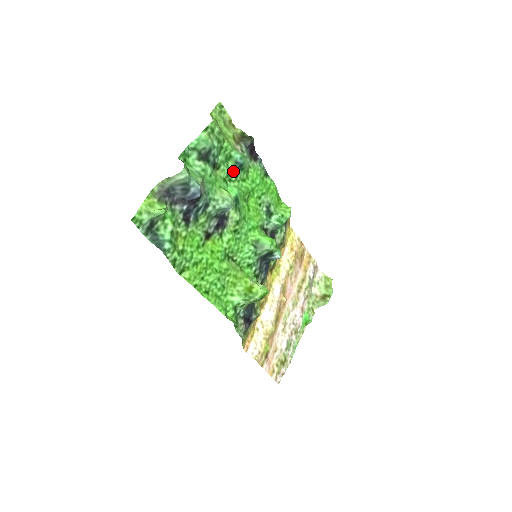
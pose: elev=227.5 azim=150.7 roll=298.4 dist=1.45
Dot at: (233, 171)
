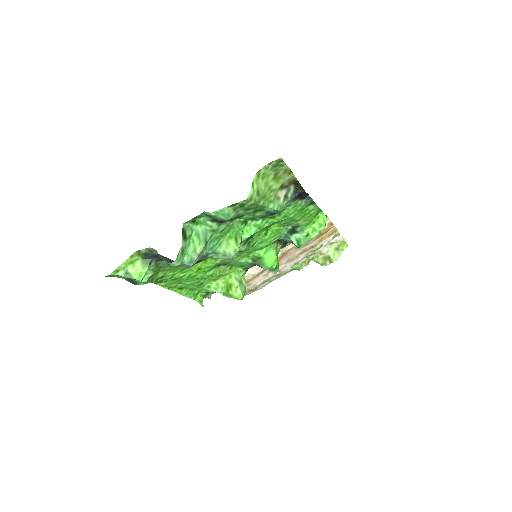
Dot at: (260, 216)
